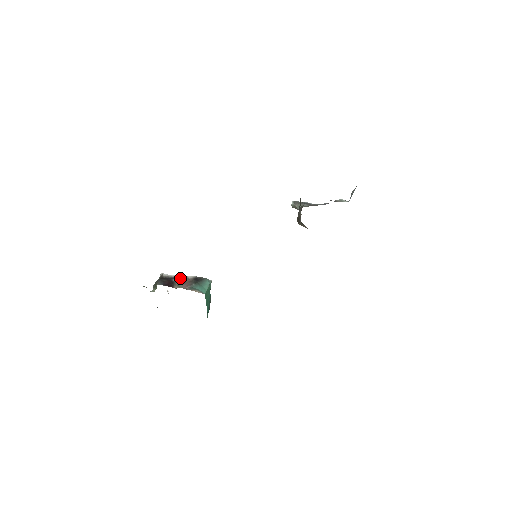
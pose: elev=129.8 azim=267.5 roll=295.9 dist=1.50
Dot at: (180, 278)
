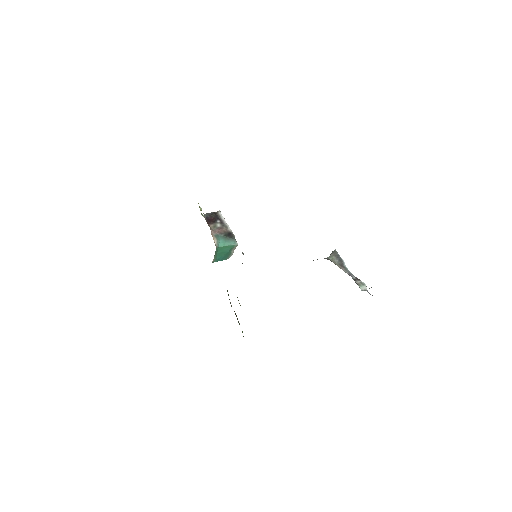
Dot at: (223, 224)
